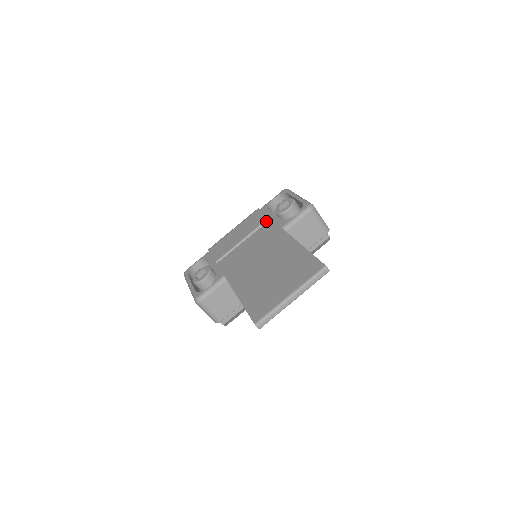
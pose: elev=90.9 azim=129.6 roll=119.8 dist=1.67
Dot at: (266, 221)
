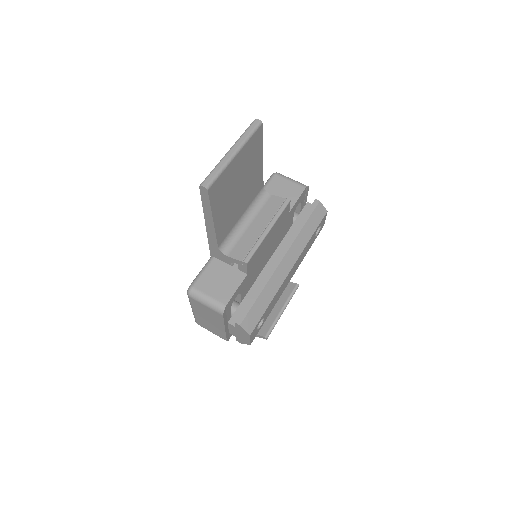
Dot at: occluded
